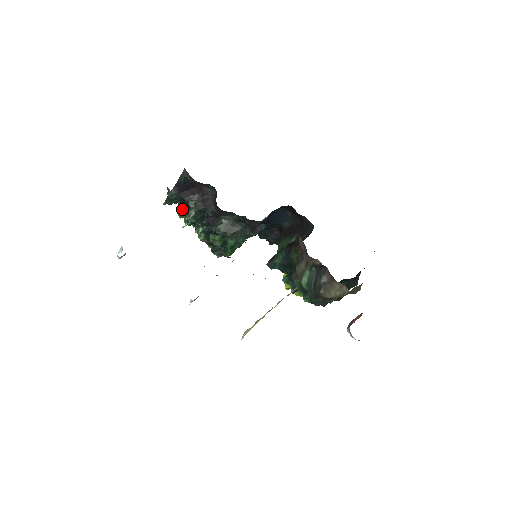
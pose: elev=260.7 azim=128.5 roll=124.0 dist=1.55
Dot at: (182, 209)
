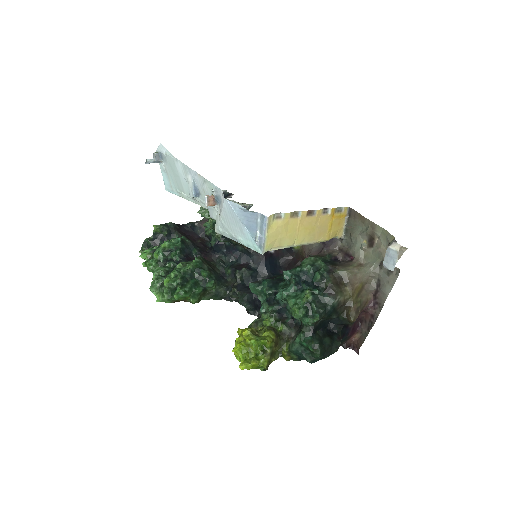
Dot at: occluded
